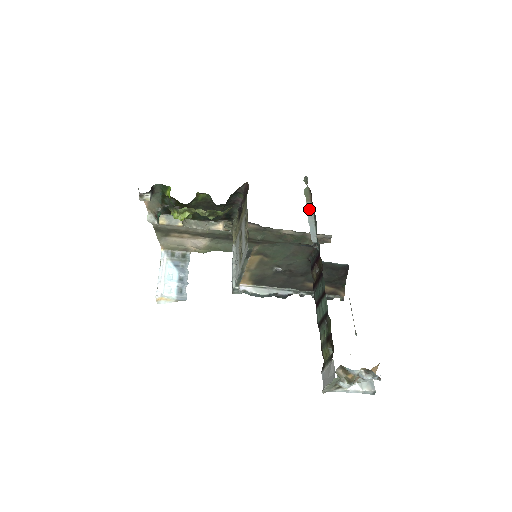
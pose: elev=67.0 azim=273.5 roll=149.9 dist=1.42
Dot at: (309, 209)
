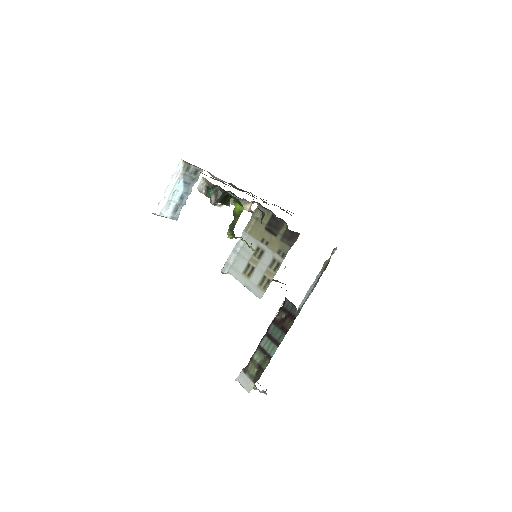
Dot at: (316, 280)
